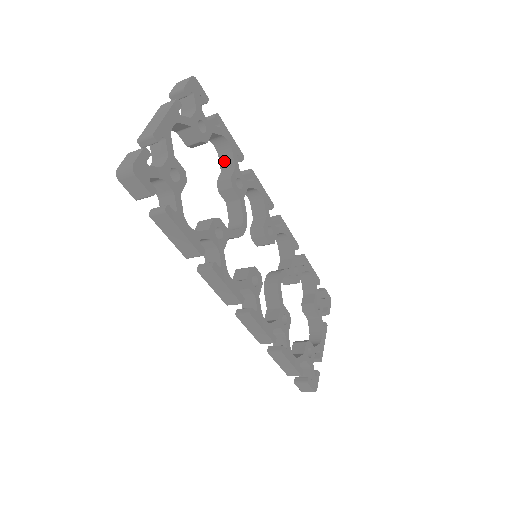
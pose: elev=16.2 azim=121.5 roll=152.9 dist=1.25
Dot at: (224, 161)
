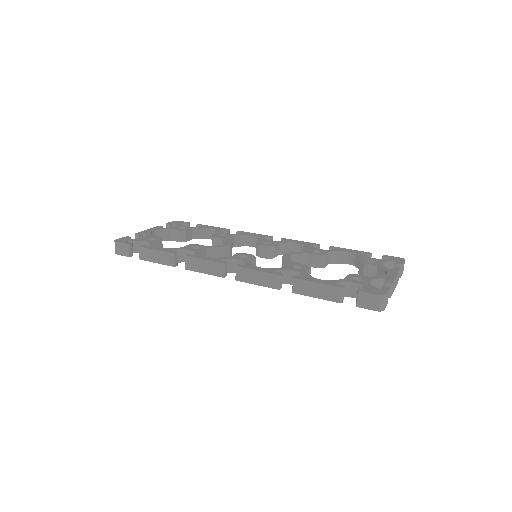
Dot at: occluded
